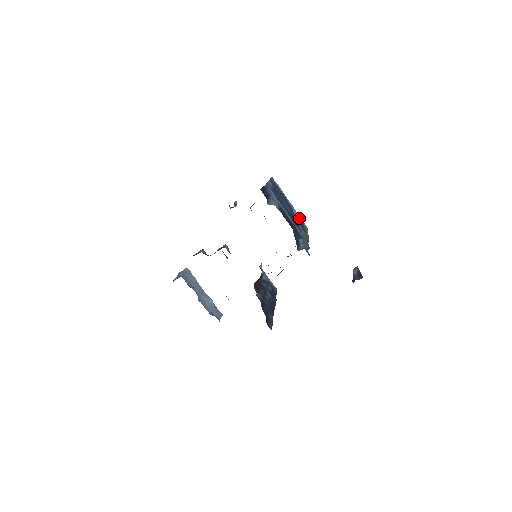
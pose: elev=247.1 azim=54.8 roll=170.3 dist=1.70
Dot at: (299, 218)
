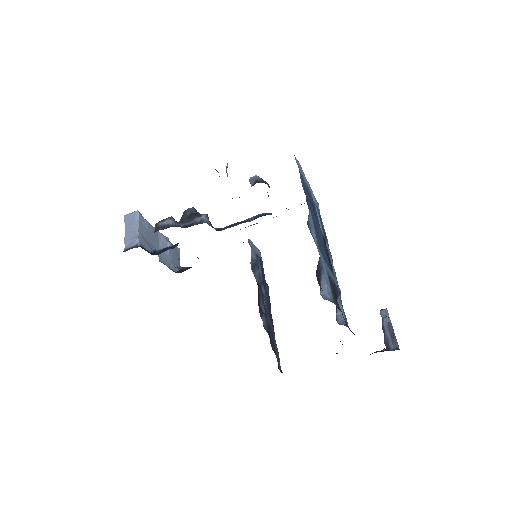
Dot at: (317, 208)
